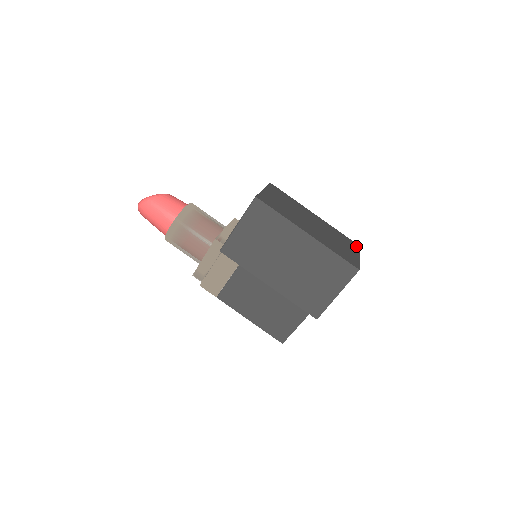
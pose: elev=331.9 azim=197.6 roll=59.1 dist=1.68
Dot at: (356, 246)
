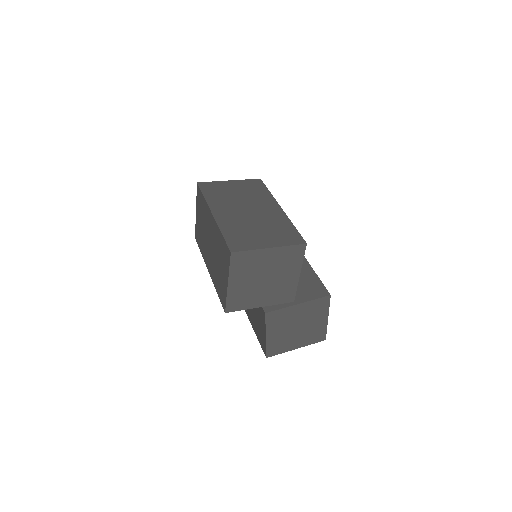
Dot at: (295, 241)
